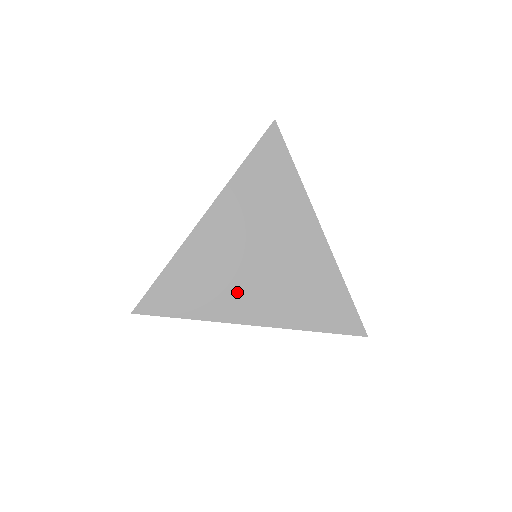
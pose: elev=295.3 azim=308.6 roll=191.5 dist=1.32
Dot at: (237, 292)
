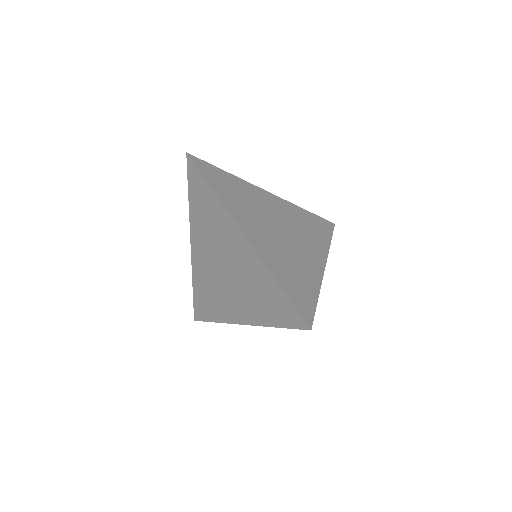
Dot at: (253, 219)
